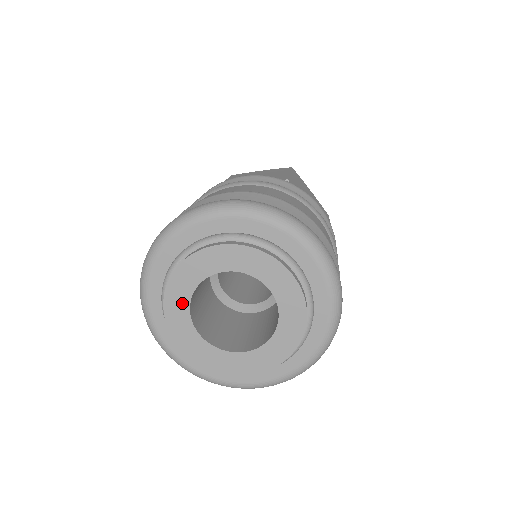
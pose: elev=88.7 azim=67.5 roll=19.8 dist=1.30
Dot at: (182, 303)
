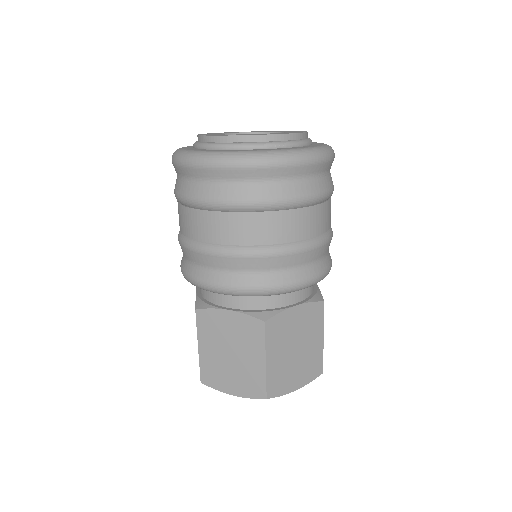
Dot at: occluded
